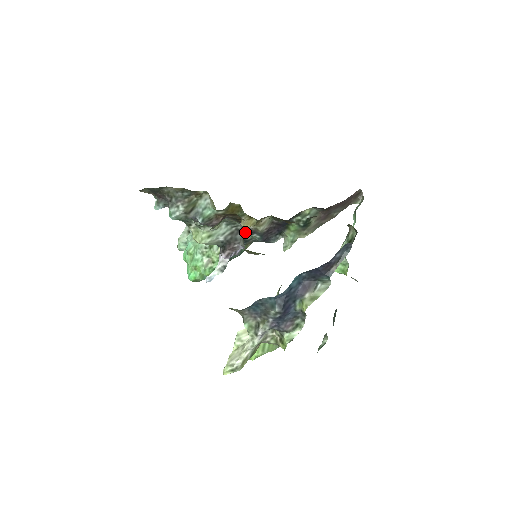
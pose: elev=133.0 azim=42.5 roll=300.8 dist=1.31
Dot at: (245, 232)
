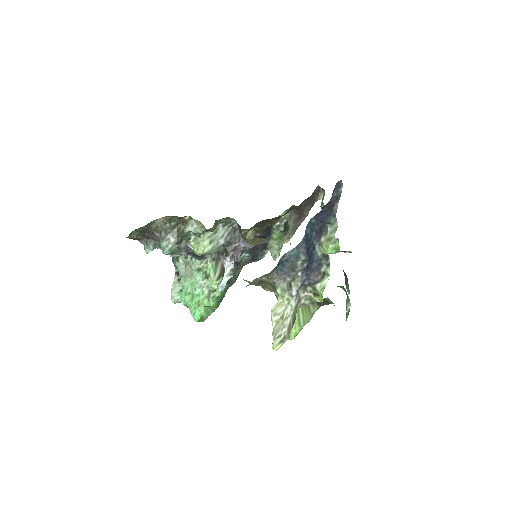
Dot at: occluded
